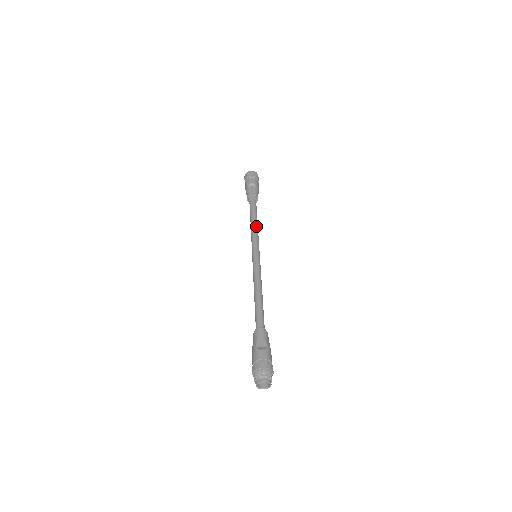
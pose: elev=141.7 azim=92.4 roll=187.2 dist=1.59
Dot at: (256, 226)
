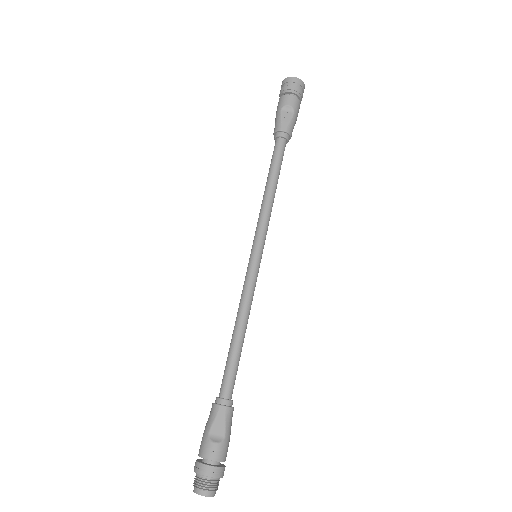
Dot at: (271, 197)
